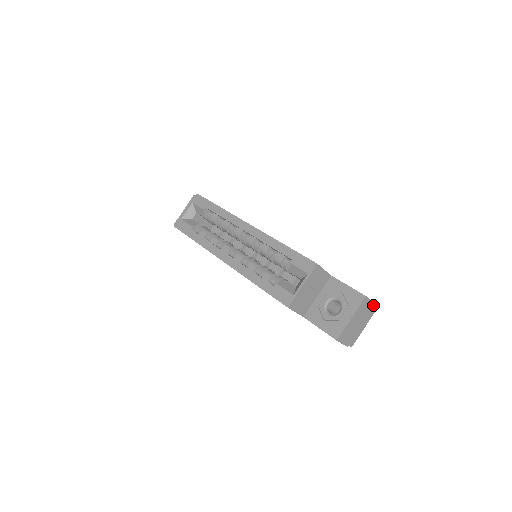
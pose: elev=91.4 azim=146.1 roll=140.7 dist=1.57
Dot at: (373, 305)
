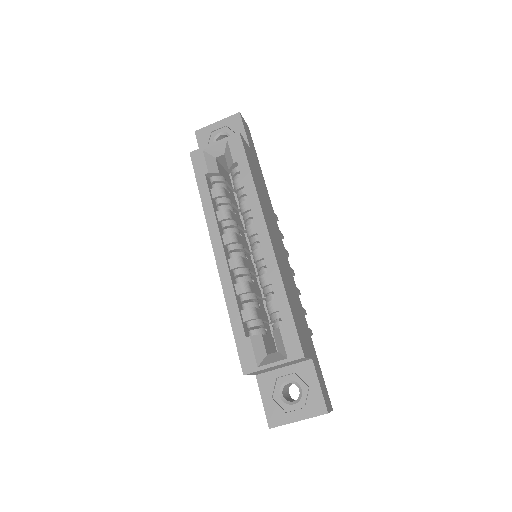
Dot at: occluded
